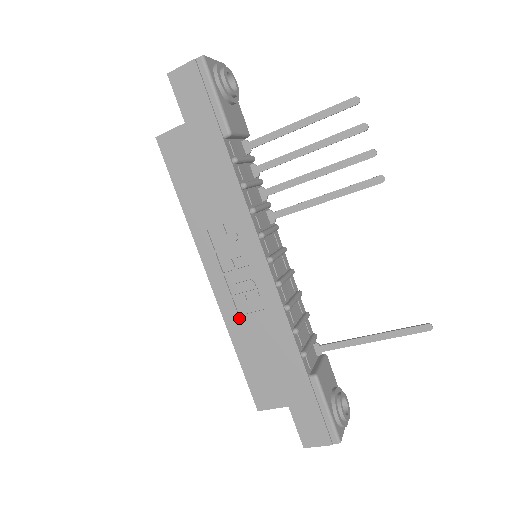
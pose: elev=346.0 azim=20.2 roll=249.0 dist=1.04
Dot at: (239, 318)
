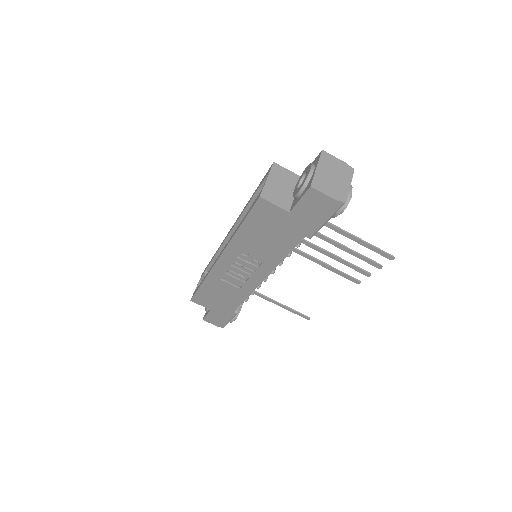
Dot at: (219, 280)
